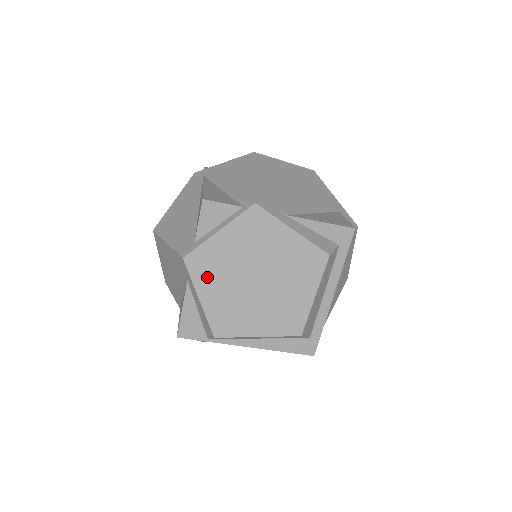
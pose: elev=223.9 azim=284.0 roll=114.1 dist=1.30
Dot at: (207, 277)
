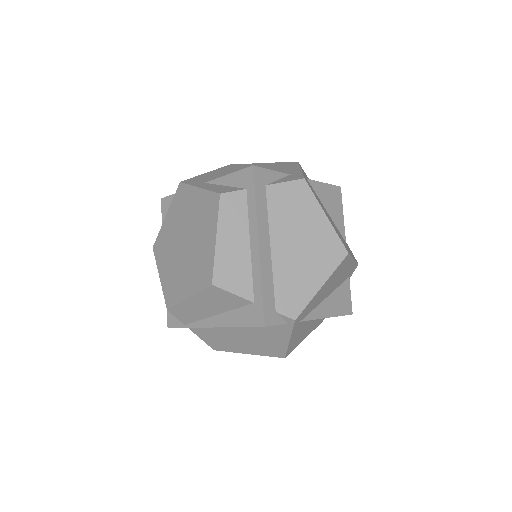
Dot at: (162, 256)
